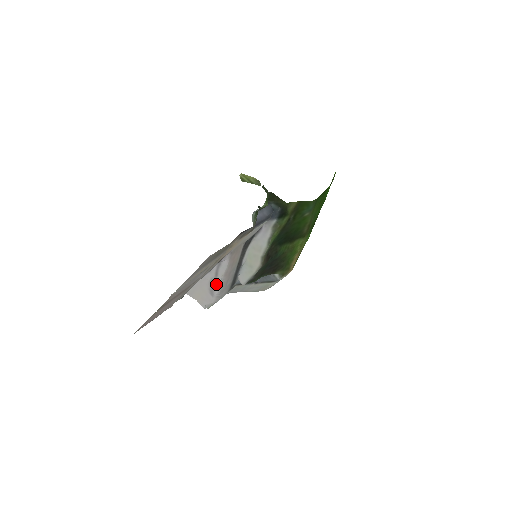
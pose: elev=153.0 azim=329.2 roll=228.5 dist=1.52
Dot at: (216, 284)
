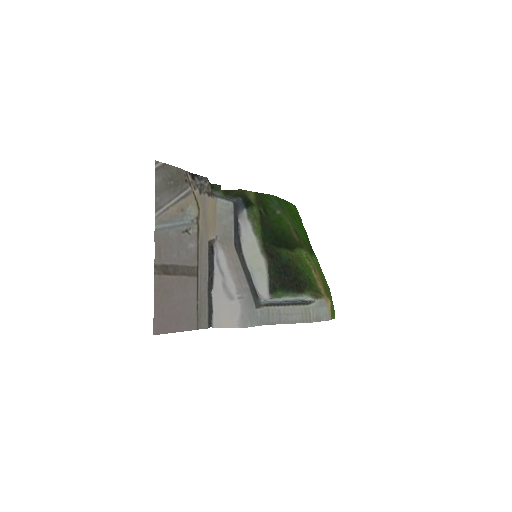
Dot at: (228, 283)
